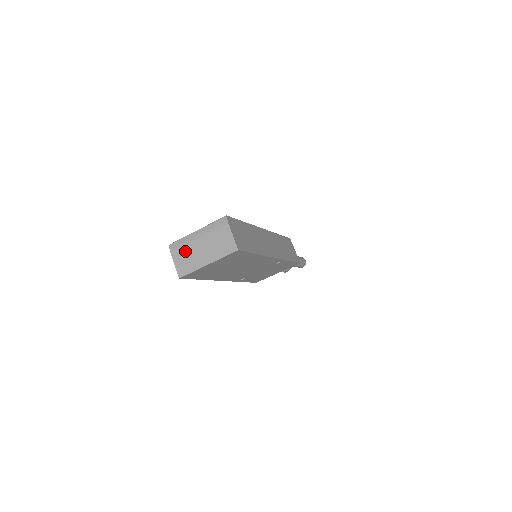
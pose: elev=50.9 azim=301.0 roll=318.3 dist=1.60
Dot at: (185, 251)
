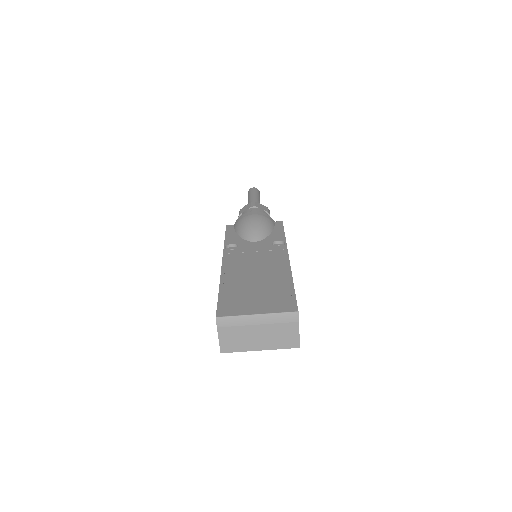
Dot at: (237, 331)
